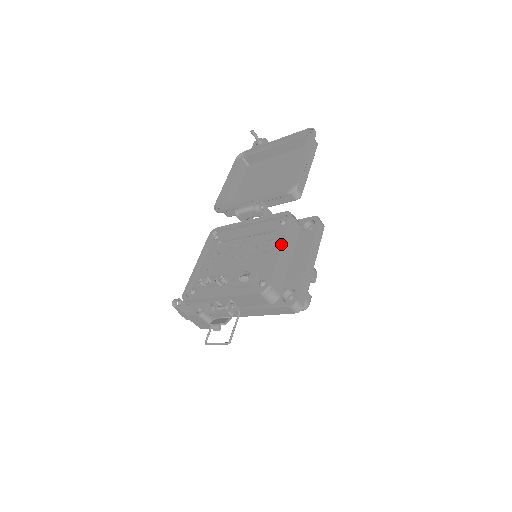
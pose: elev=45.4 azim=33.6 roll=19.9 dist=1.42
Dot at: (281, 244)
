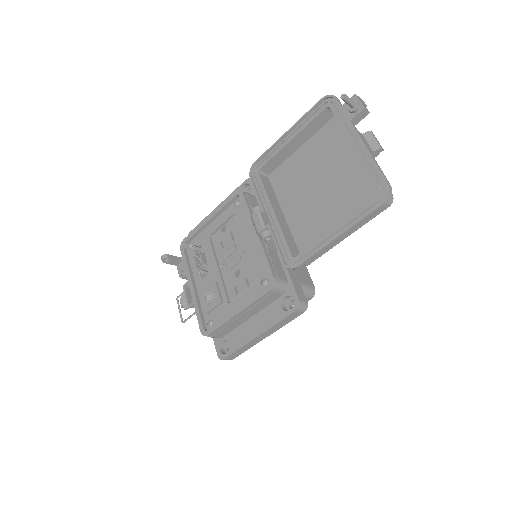
Dot at: (240, 310)
